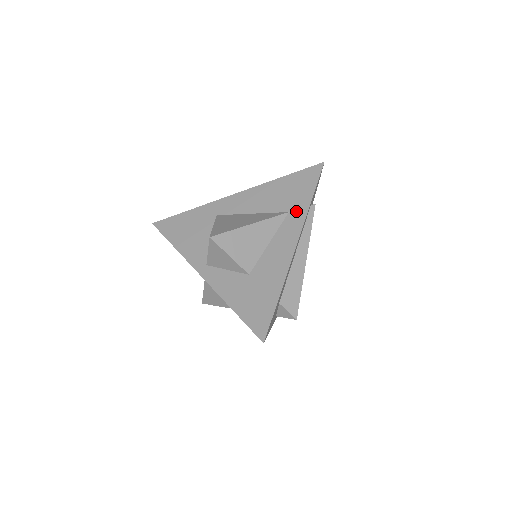
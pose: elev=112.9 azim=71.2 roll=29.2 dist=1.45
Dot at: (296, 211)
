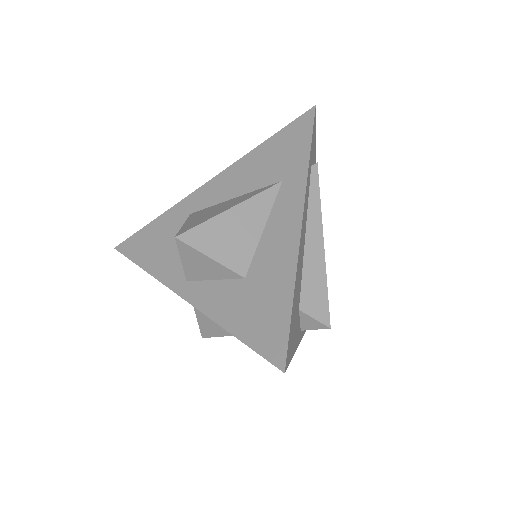
Dot at: (292, 176)
